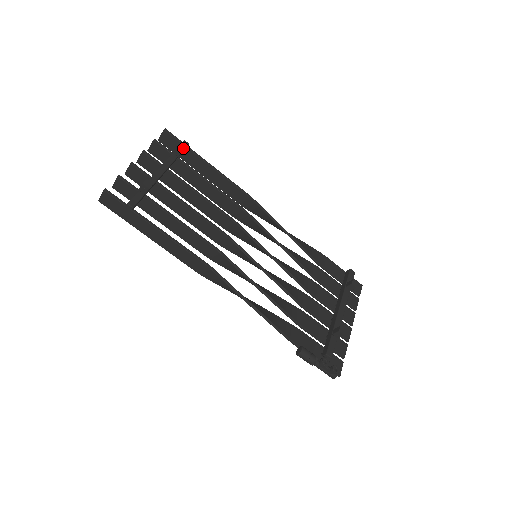
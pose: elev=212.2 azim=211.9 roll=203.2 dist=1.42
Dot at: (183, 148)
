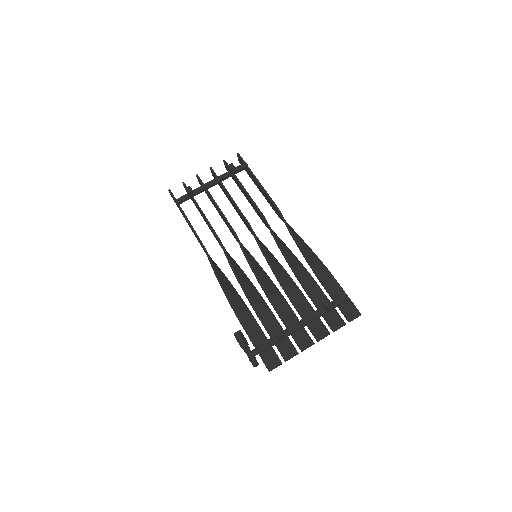
Dot at: (232, 167)
